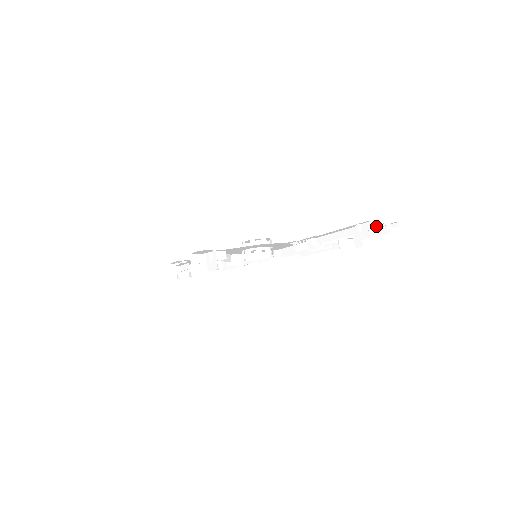
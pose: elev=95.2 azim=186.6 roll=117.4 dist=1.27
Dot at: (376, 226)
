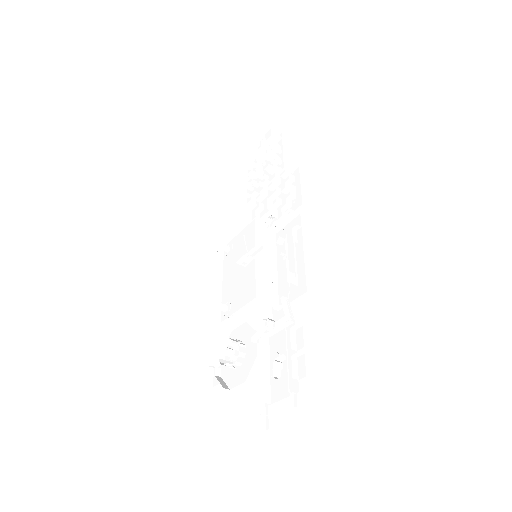
Dot at: occluded
